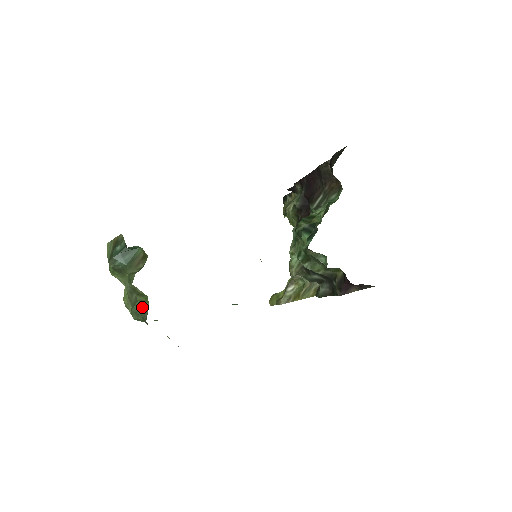
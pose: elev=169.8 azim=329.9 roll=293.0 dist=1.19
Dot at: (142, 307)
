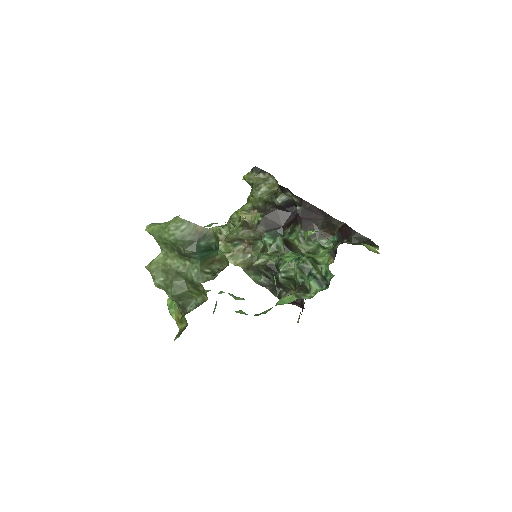
Dot at: (189, 296)
